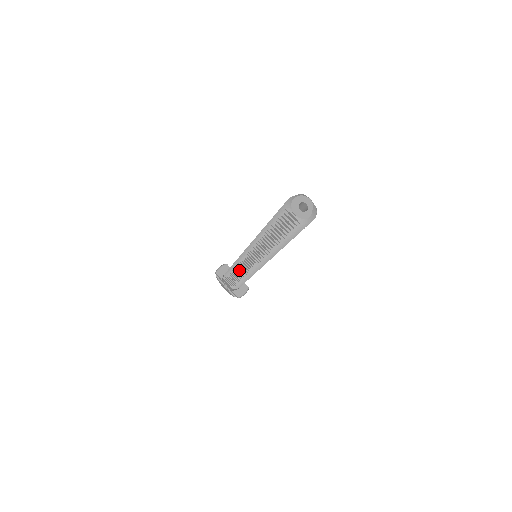
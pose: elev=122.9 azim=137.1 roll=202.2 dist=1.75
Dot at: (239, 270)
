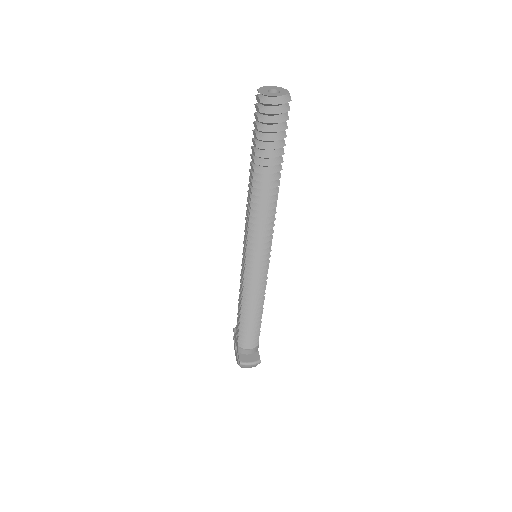
Dot at: (241, 290)
